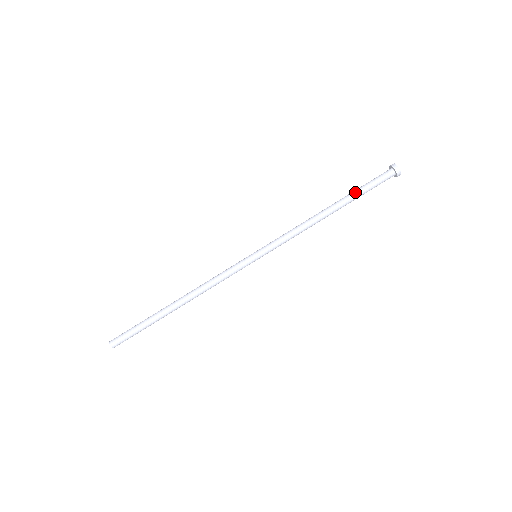
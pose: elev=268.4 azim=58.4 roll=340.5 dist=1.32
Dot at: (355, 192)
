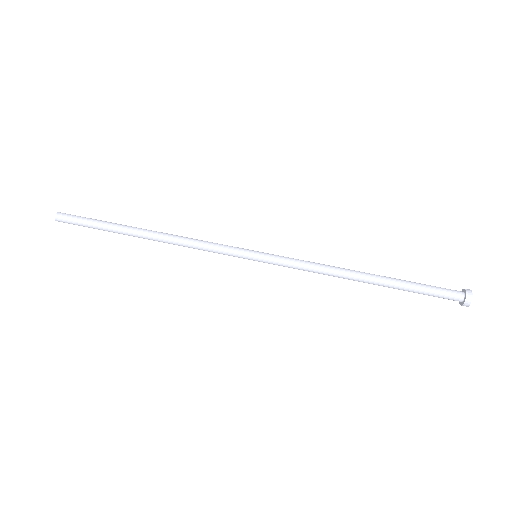
Dot at: occluded
